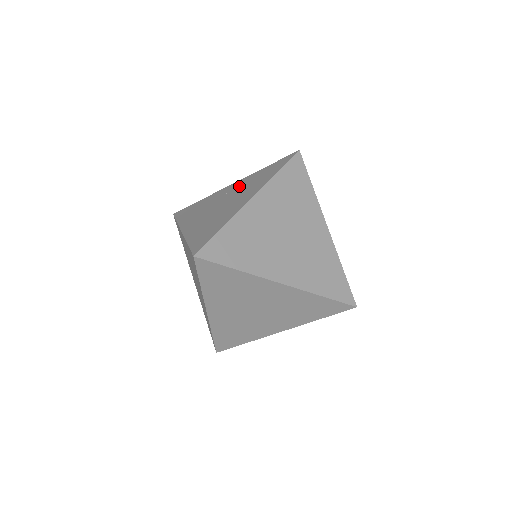
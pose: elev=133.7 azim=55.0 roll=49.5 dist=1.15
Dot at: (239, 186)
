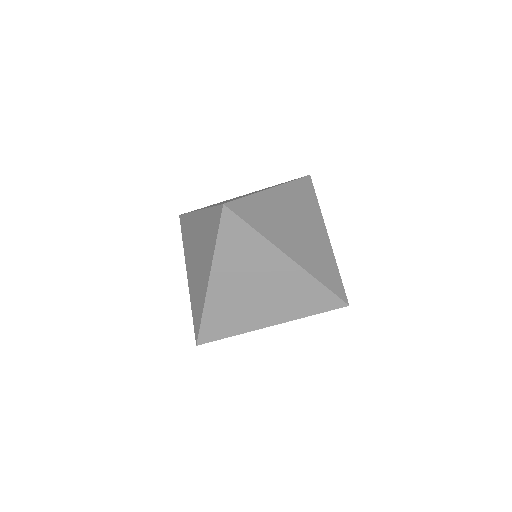
Dot at: (253, 192)
